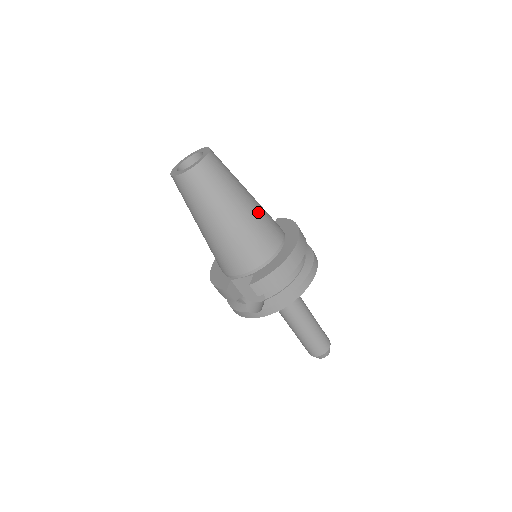
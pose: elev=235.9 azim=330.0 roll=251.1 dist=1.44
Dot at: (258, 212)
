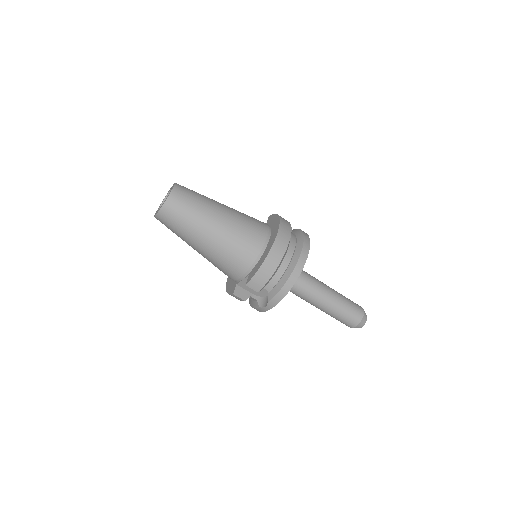
Dot at: (234, 221)
